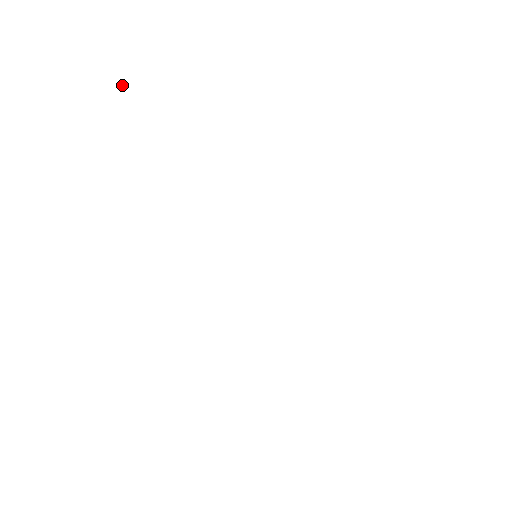
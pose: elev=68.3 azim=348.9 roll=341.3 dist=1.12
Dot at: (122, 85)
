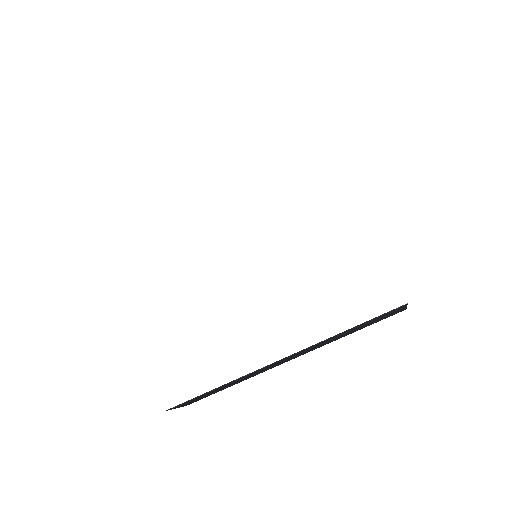
Dot at: occluded
